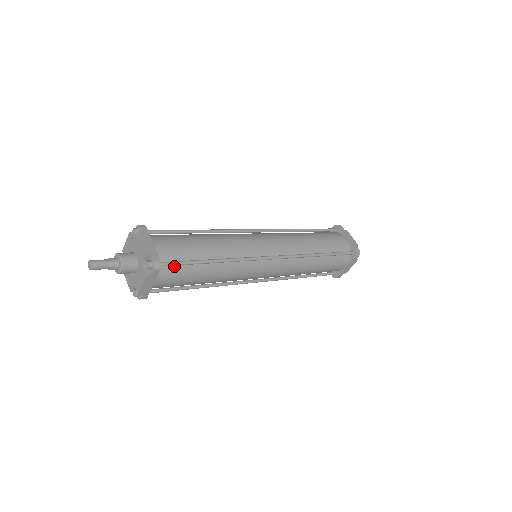
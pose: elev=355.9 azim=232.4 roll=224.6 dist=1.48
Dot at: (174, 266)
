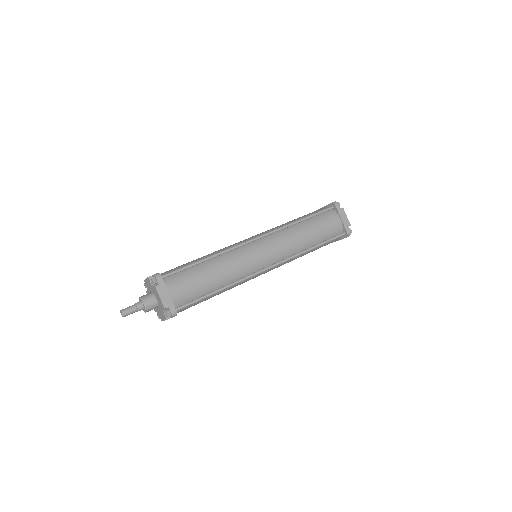
Dot at: (187, 304)
